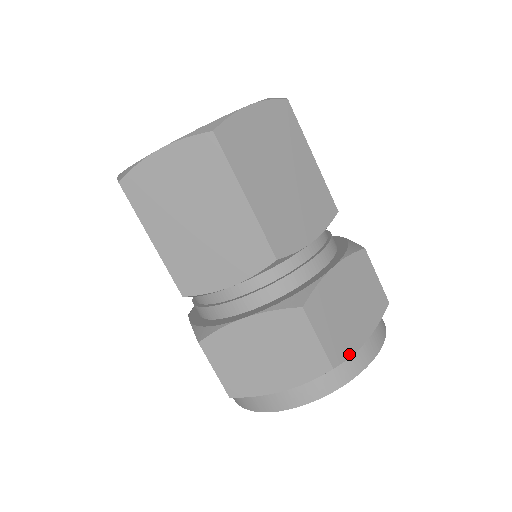
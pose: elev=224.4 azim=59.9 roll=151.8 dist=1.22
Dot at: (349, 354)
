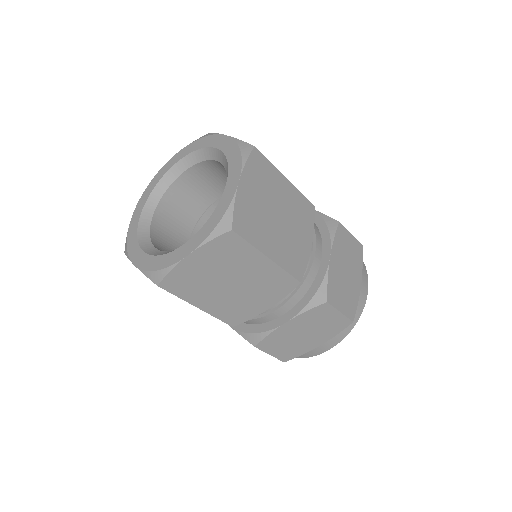
Dot at: (356, 304)
